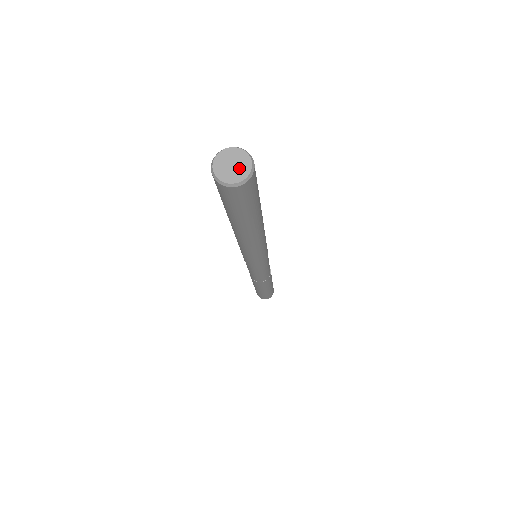
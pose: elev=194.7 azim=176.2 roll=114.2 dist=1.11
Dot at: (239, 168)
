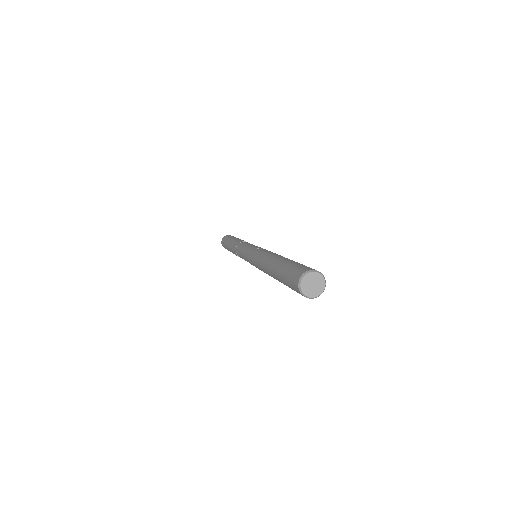
Dot at: (314, 290)
